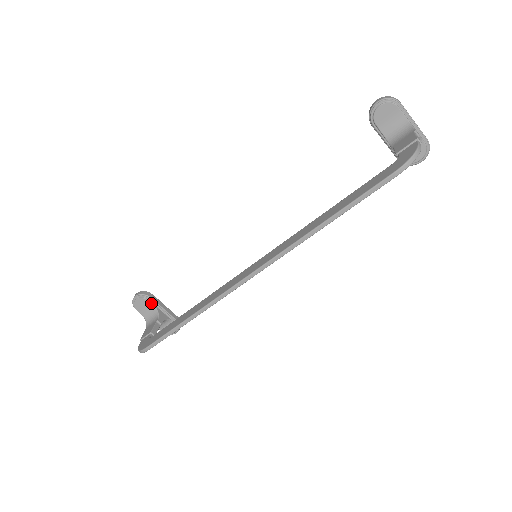
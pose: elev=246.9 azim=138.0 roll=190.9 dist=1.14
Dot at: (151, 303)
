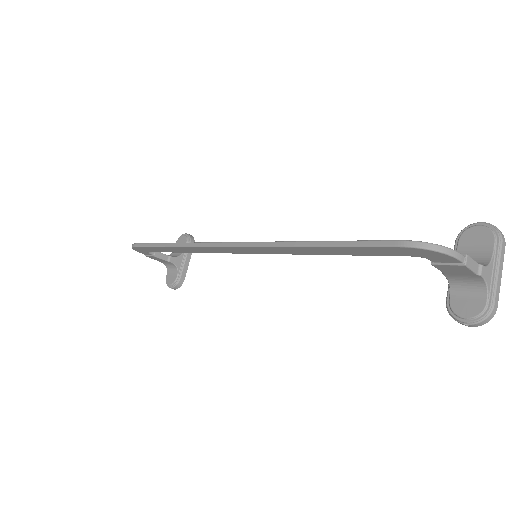
Dot at: occluded
